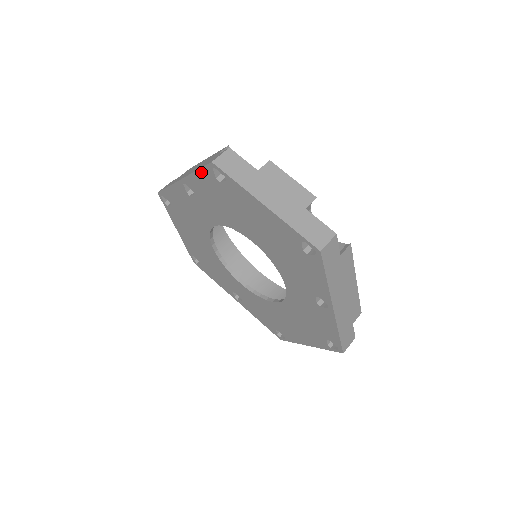
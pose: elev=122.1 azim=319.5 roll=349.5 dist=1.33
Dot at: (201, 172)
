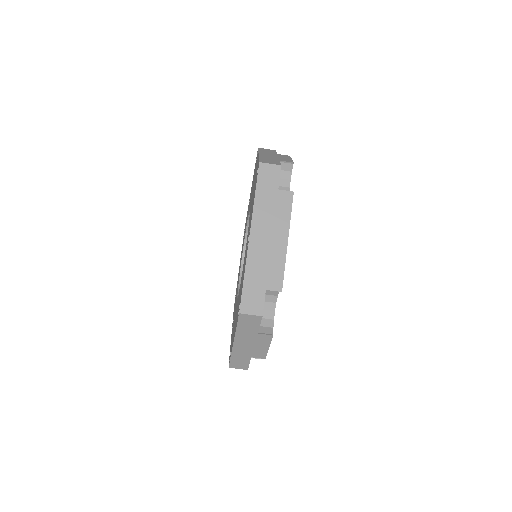
Dot at: (243, 284)
